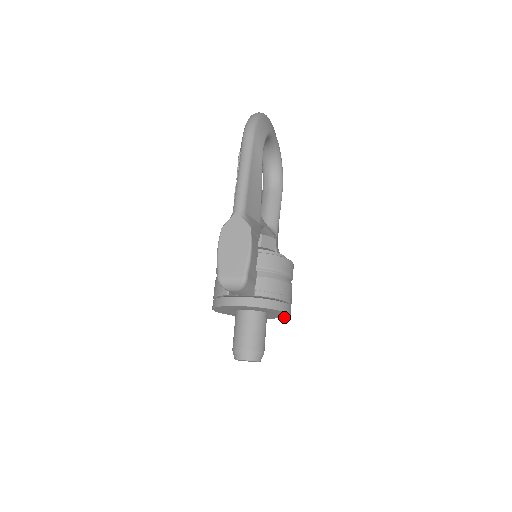
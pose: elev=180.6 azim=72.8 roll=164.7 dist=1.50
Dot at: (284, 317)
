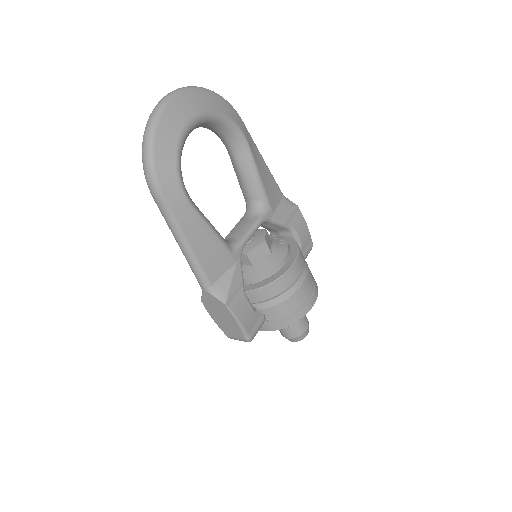
Dot at: occluded
